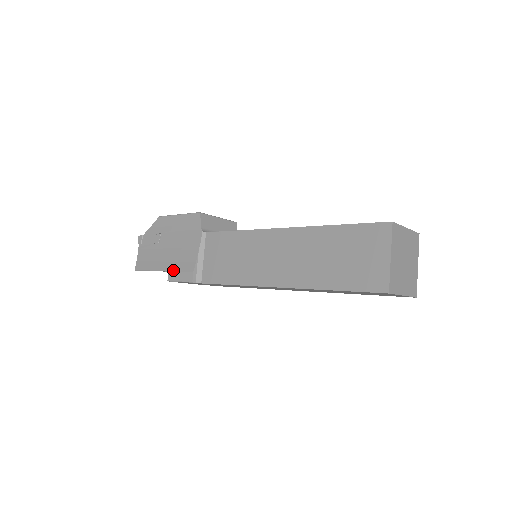
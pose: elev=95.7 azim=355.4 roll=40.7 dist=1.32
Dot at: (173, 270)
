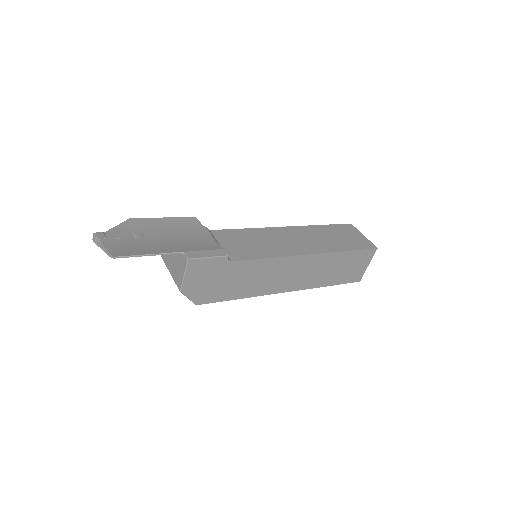
Dot at: (192, 250)
